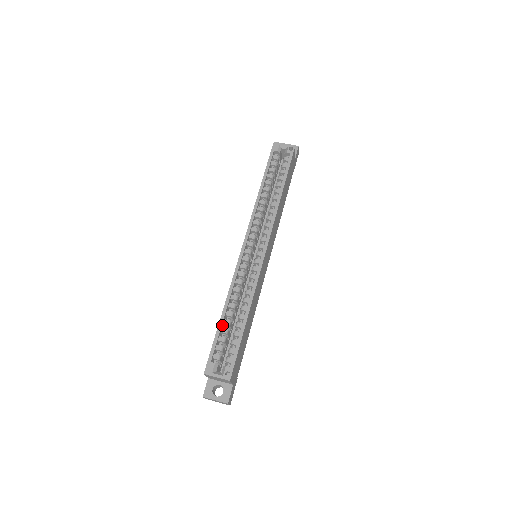
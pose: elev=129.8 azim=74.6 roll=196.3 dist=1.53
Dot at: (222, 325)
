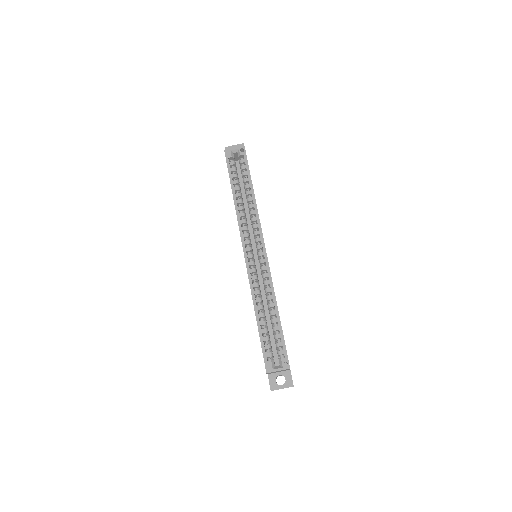
Dot at: (260, 327)
